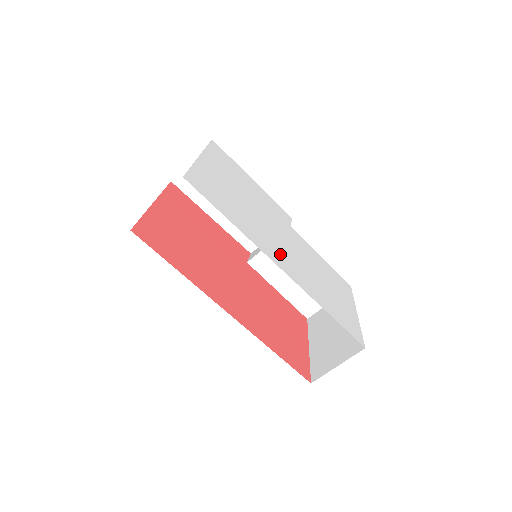
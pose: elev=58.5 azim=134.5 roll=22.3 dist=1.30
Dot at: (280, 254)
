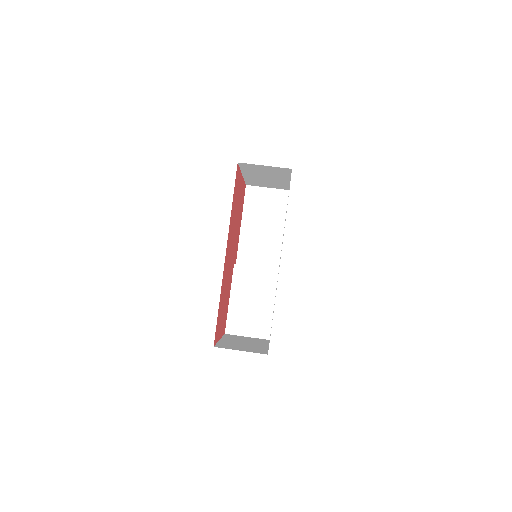
Dot at: occluded
